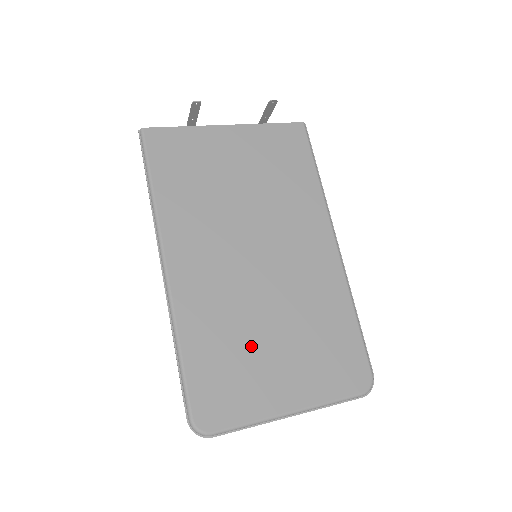
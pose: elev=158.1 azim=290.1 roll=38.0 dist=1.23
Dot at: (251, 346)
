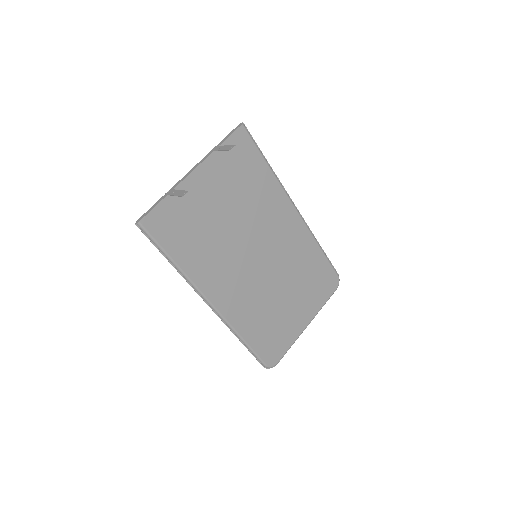
Dot at: (277, 310)
